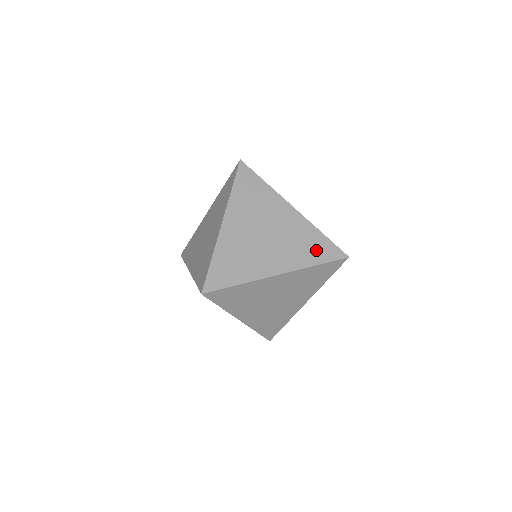
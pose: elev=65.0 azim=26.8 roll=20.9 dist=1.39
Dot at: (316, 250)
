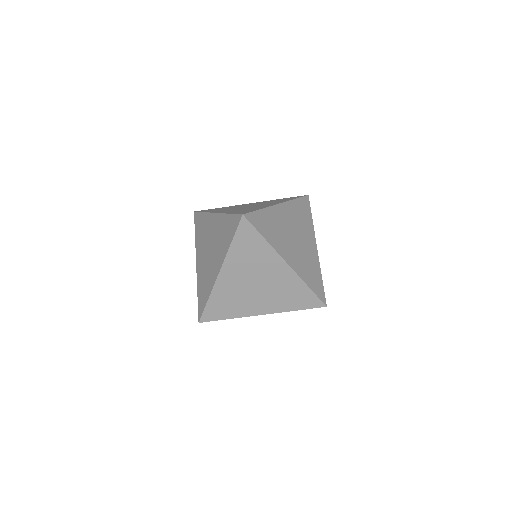
Dot at: (287, 199)
